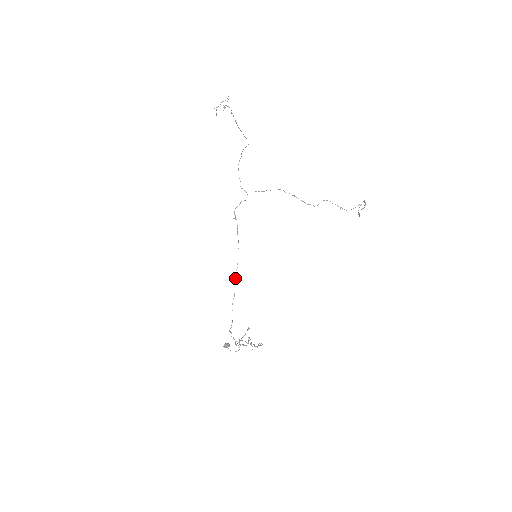
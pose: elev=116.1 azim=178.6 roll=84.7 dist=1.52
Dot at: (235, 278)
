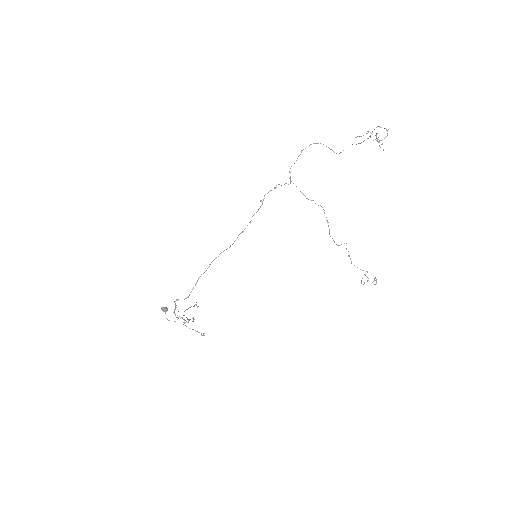
Dot at: (218, 256)
